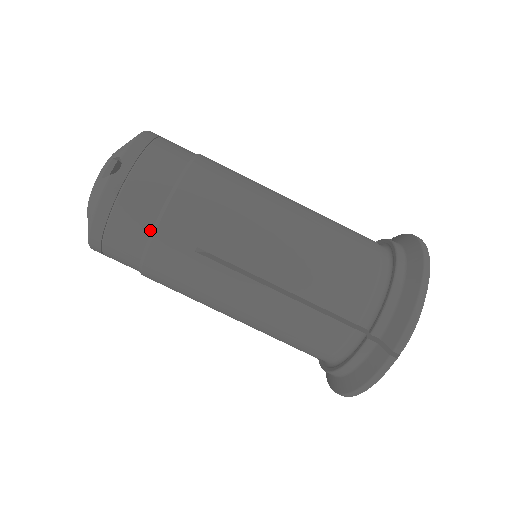
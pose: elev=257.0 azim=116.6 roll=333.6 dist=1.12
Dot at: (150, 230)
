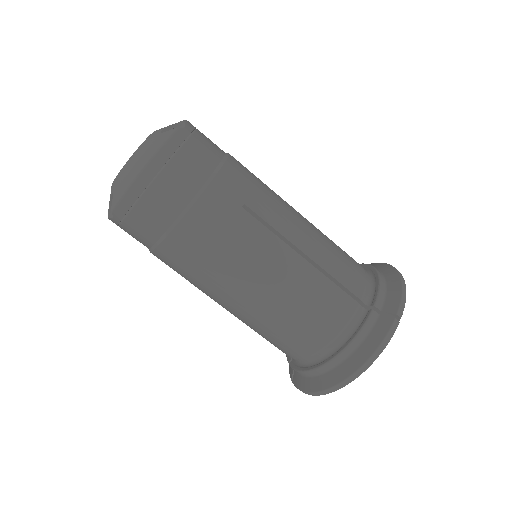
Dot at: (205, 180)
